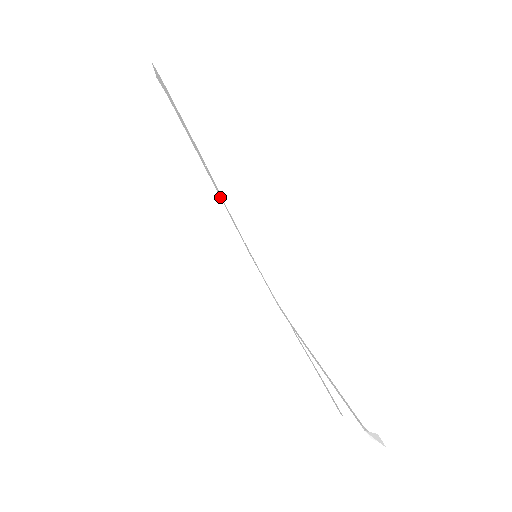
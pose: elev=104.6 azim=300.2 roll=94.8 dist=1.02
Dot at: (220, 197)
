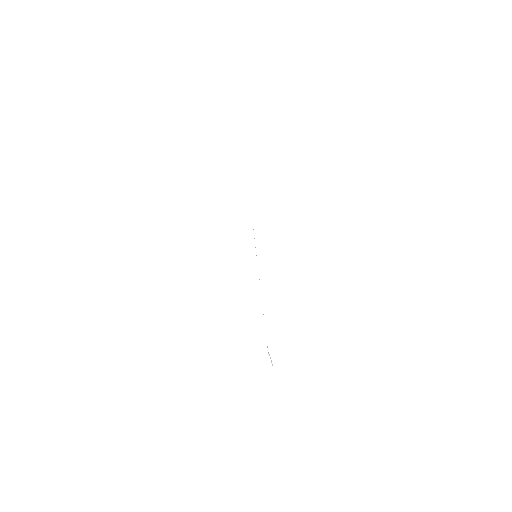
Dot at: occluded
